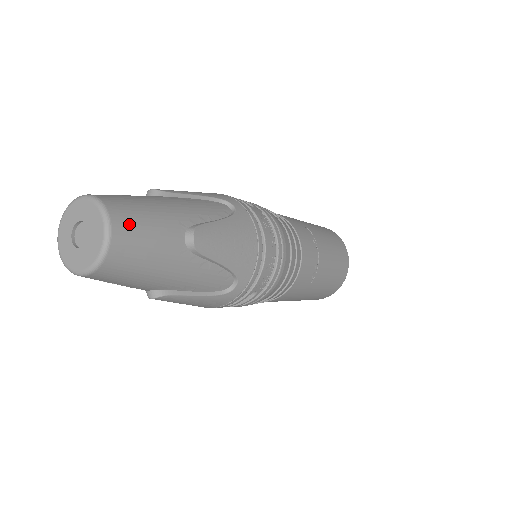
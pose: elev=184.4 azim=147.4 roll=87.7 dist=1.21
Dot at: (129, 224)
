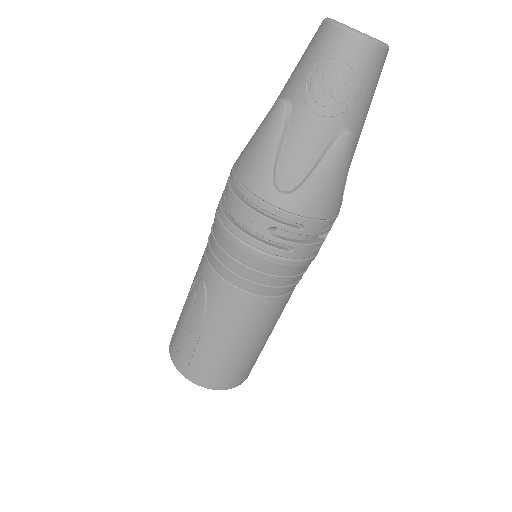
Dot at: occluded
